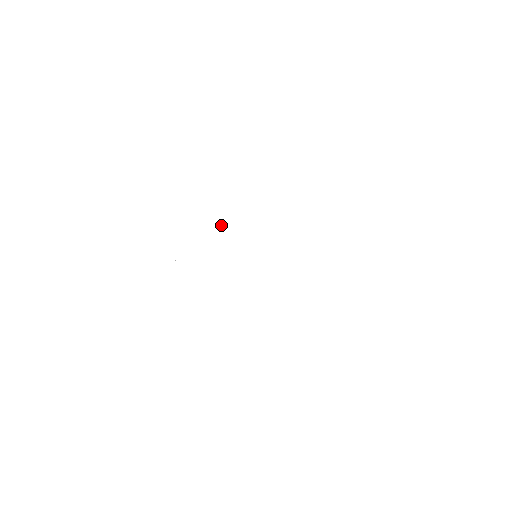
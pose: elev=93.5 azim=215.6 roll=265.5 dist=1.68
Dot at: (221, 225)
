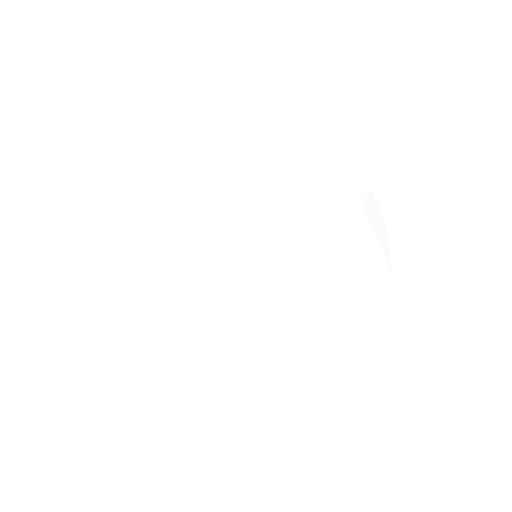
Dot at: occluded
